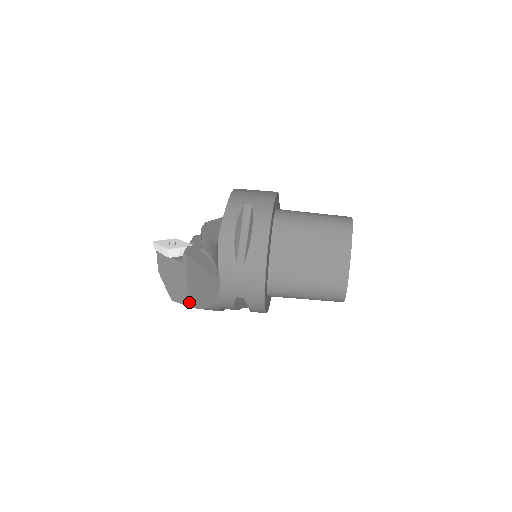
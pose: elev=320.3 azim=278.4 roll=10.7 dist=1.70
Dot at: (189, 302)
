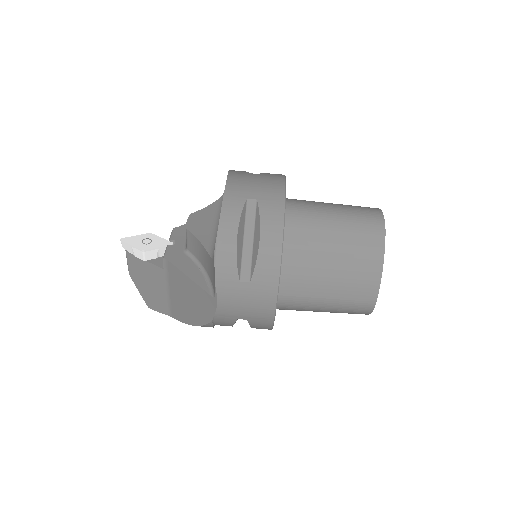
Dot at: (171, 313)
